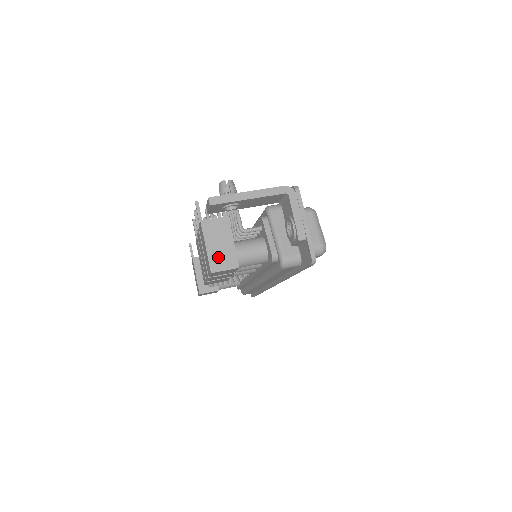
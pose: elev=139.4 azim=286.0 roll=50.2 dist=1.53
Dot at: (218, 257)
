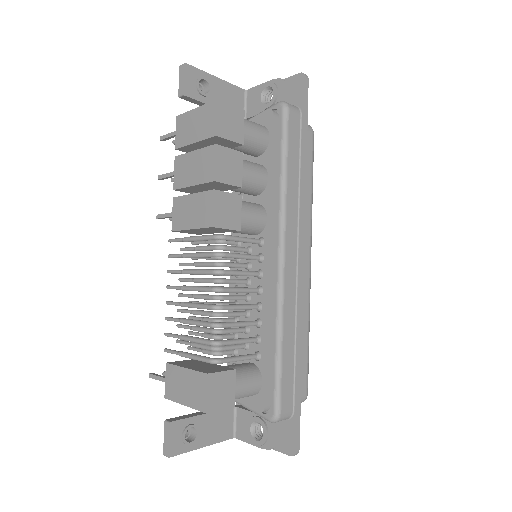
Dot at: occluded
